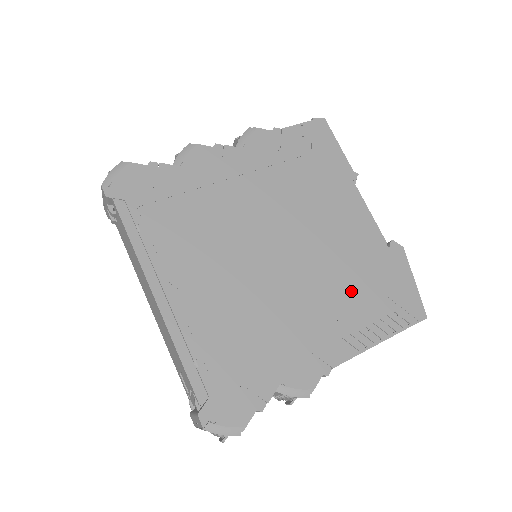
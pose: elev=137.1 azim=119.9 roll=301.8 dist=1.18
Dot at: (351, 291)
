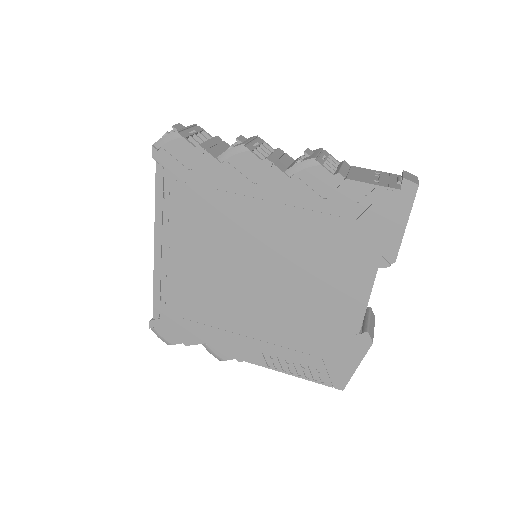
Dot at: (296, 336)
